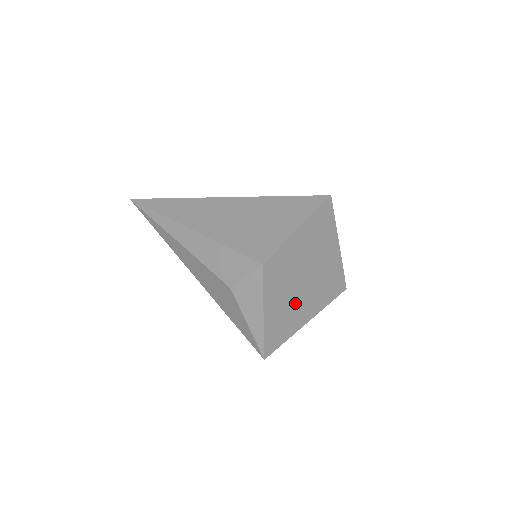
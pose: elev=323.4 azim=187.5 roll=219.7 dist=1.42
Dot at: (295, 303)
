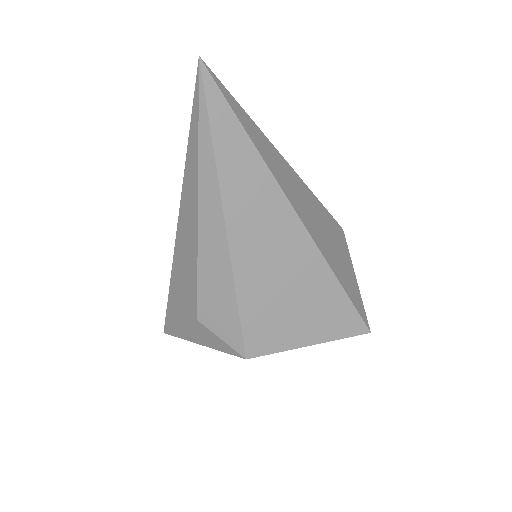
Dot at: occluded
